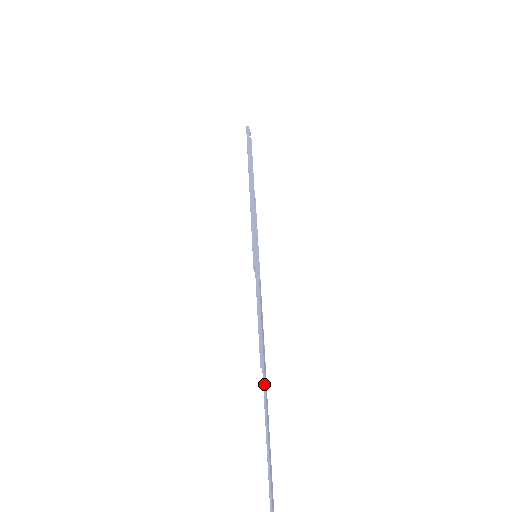
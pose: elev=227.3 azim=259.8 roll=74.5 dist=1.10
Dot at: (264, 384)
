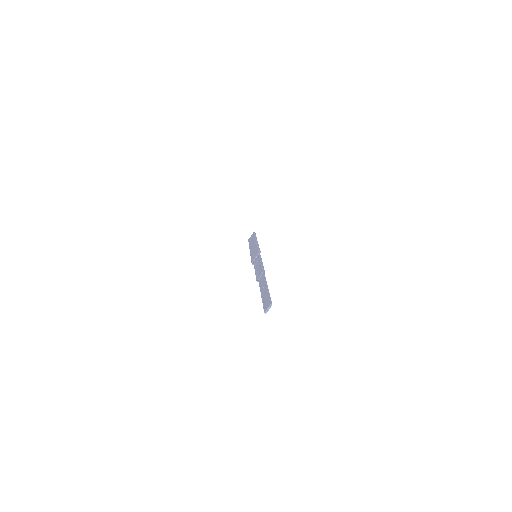
Dot at: occluded
